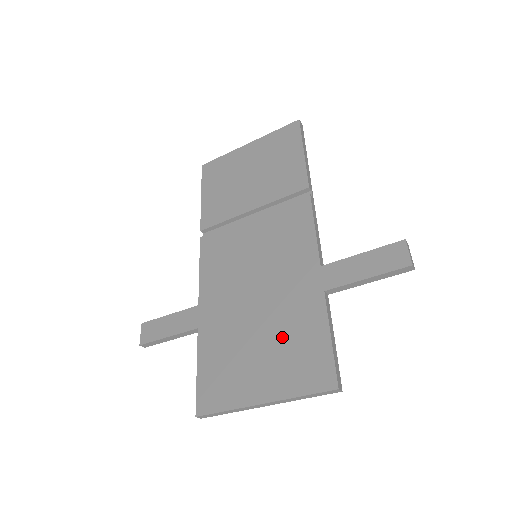
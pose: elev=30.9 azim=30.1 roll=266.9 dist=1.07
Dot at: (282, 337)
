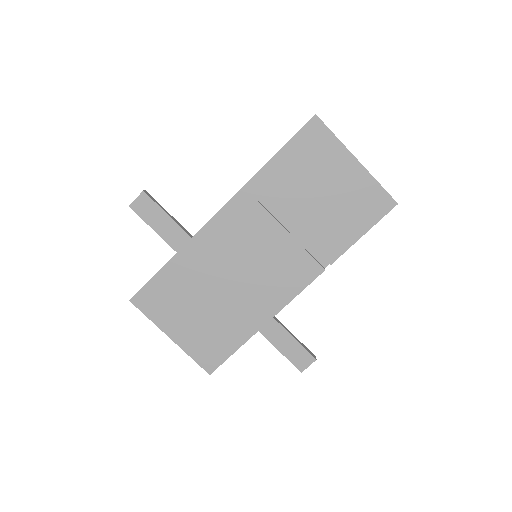
Dot at: (214, 324)
